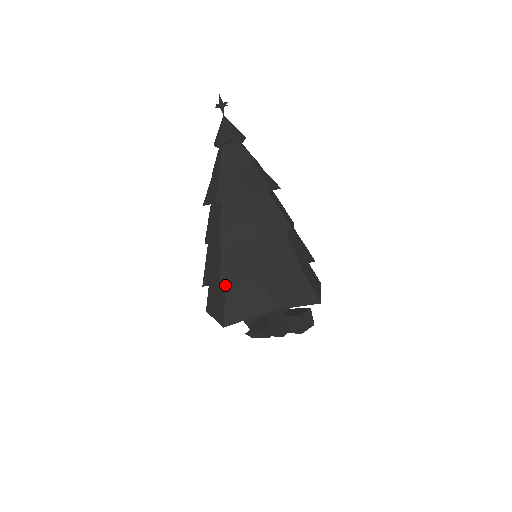
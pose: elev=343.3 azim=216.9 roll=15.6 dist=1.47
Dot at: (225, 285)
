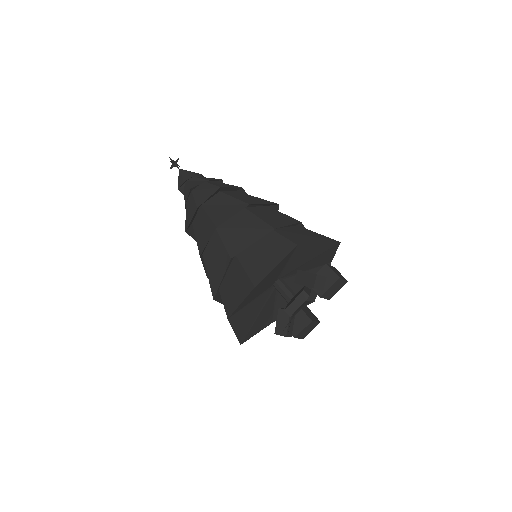
Dot at: (237, 258)
